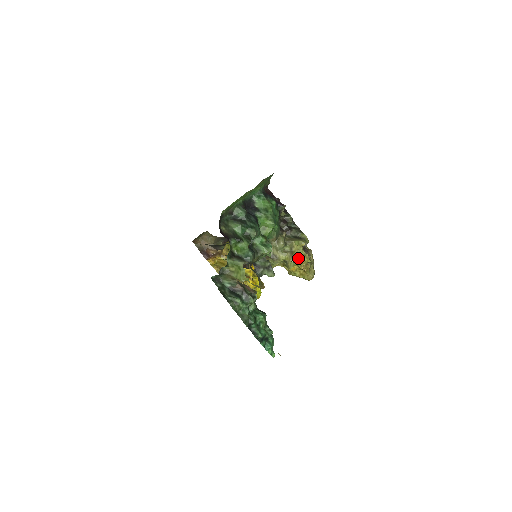
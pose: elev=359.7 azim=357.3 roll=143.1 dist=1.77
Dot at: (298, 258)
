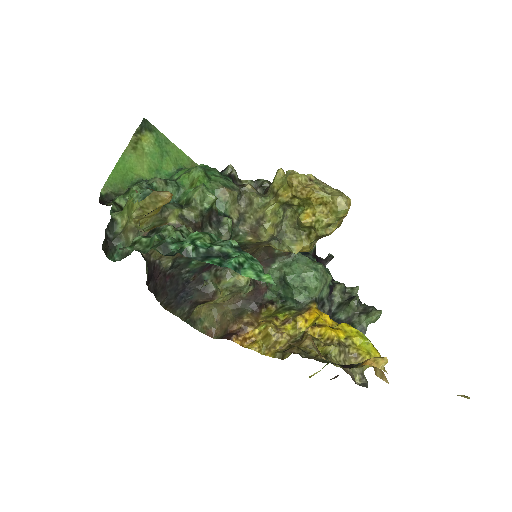
Dot at: (287, 189)
